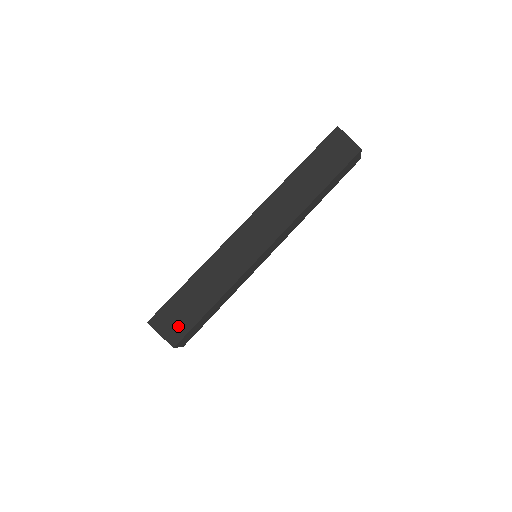
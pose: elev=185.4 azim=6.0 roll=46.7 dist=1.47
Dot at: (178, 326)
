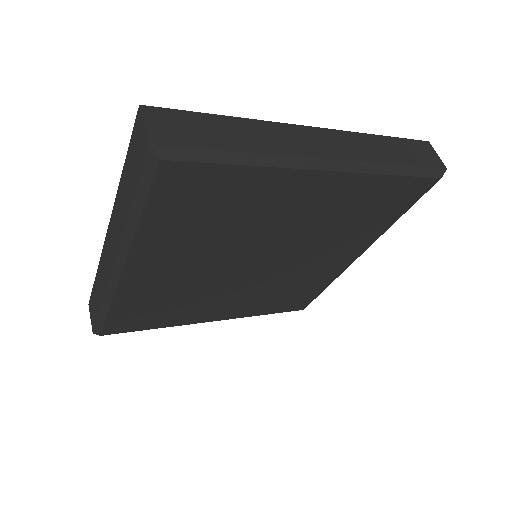
Dot at: (174, 134)
